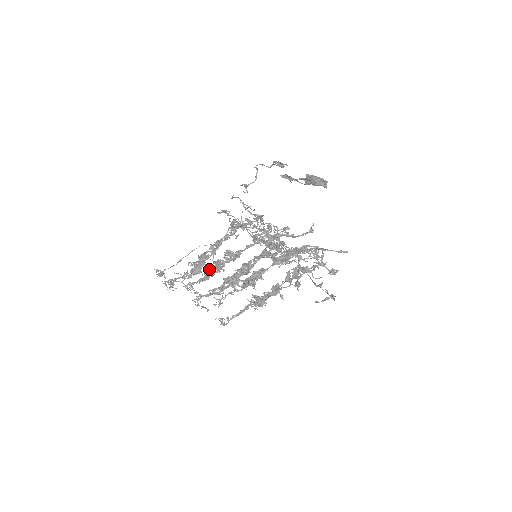
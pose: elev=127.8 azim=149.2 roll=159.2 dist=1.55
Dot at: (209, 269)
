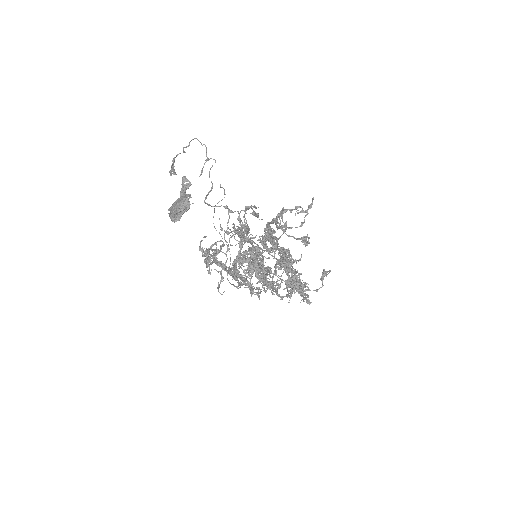
Dot at: occluded
